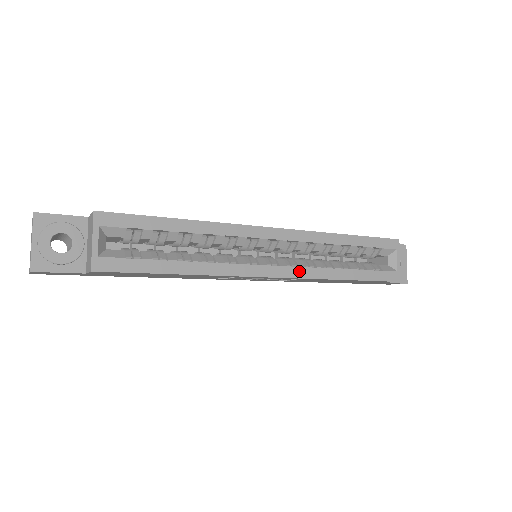
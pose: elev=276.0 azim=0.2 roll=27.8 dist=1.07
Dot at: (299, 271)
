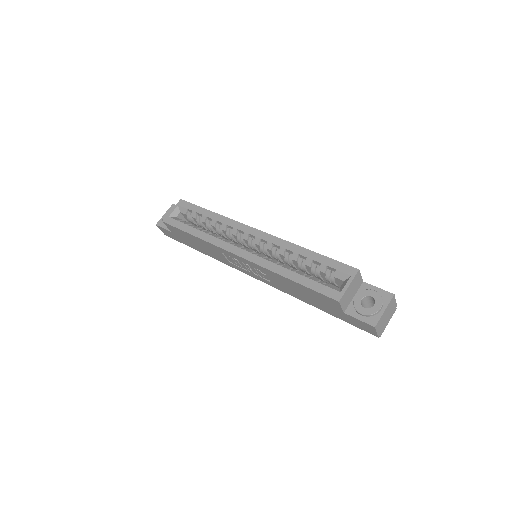
Dot at: (256, 258)
